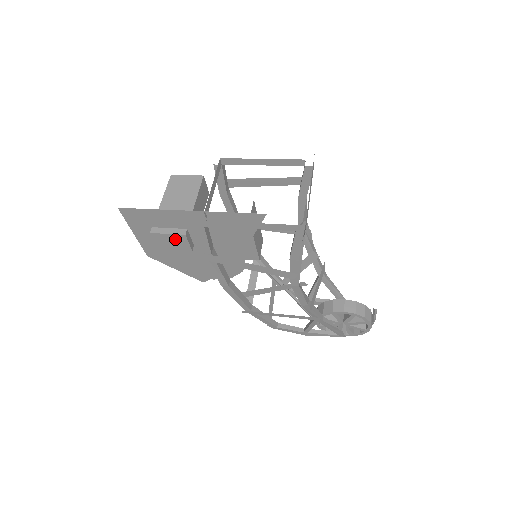
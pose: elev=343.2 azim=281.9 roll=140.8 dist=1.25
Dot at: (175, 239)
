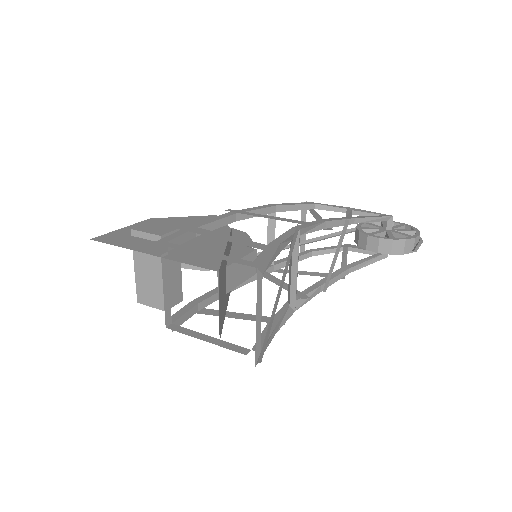
Dot at: occluded
